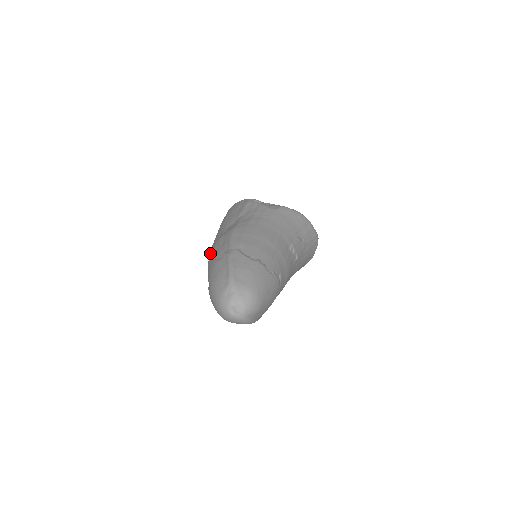
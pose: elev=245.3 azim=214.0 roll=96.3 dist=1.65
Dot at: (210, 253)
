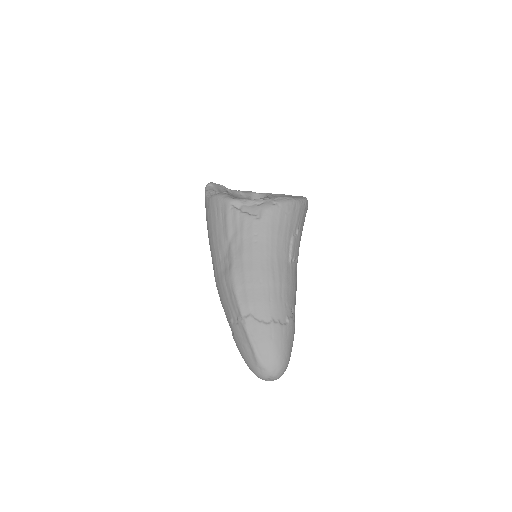
Dot at: (218, 292)
